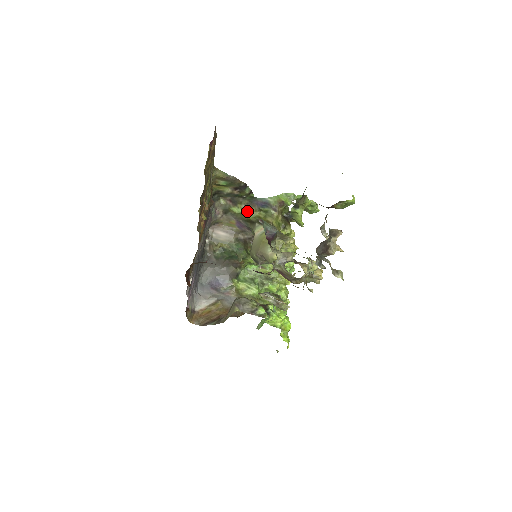
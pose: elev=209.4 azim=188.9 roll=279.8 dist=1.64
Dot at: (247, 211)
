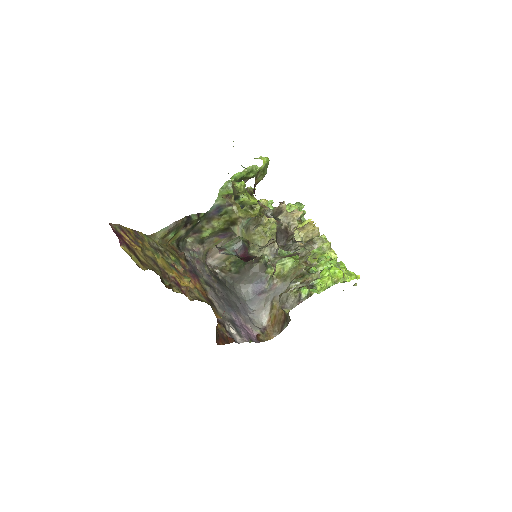
Dot at: (214, 226)
